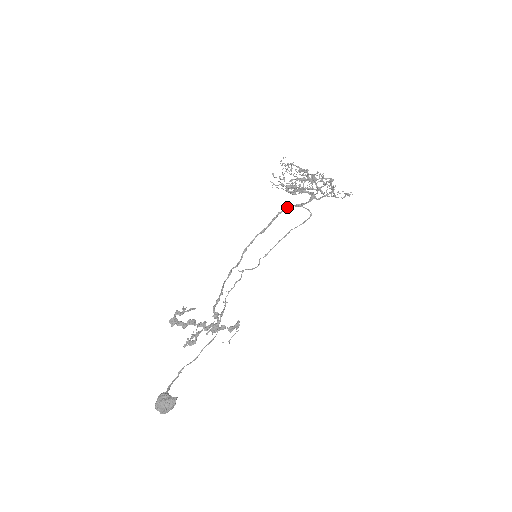
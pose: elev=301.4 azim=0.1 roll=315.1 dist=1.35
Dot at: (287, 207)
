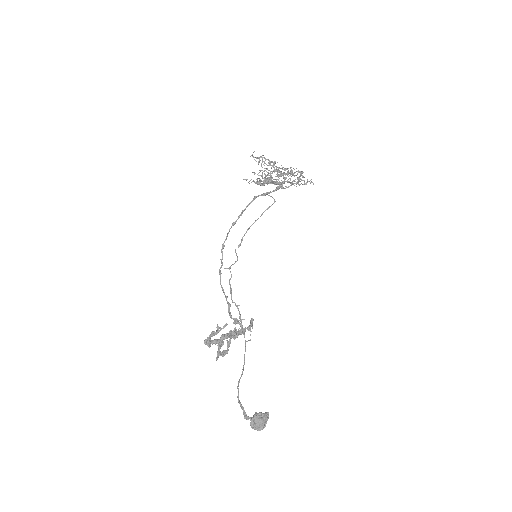
Dot at: occluded
